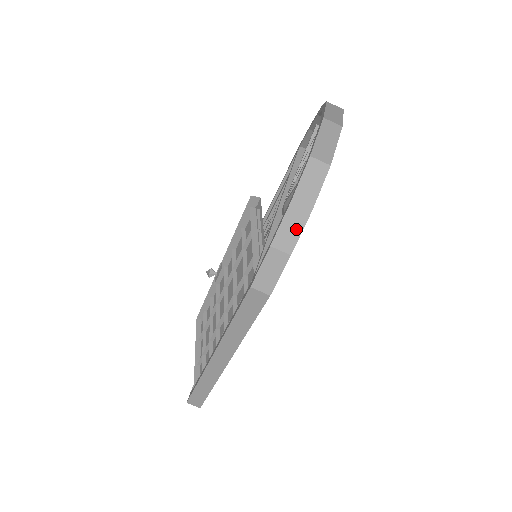
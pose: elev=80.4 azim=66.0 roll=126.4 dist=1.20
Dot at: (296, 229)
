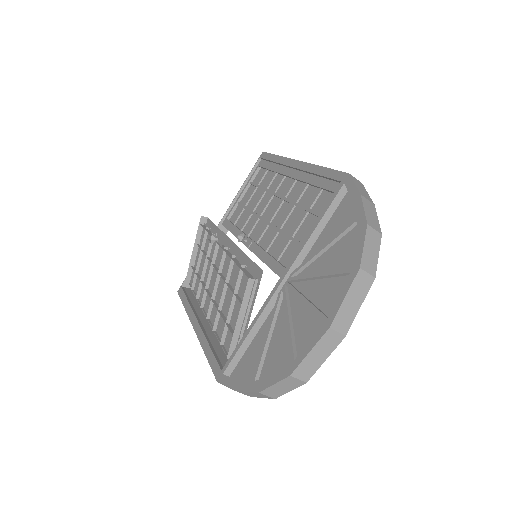
Dot at: (259, 396)
